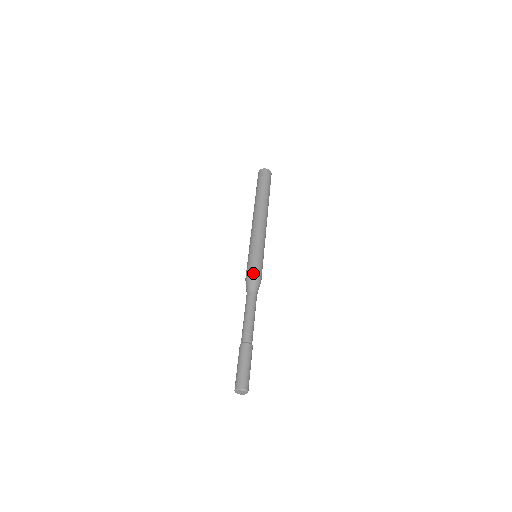
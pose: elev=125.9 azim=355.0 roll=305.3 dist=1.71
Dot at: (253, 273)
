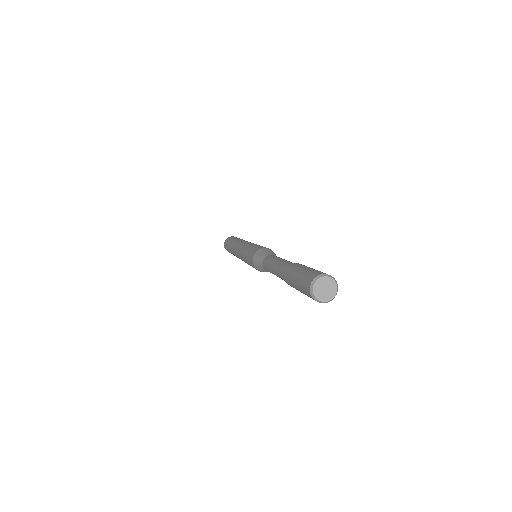
Dot at: (253, 254)
